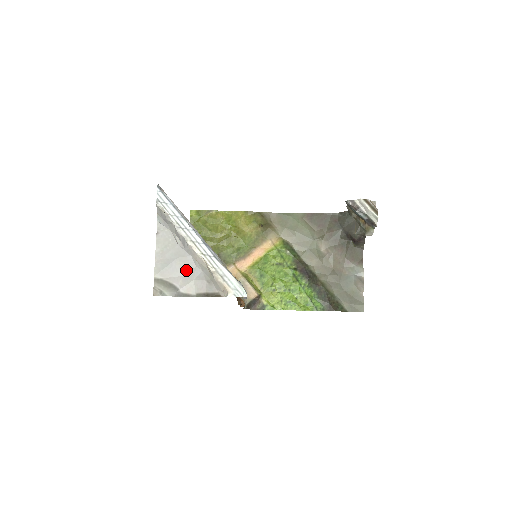
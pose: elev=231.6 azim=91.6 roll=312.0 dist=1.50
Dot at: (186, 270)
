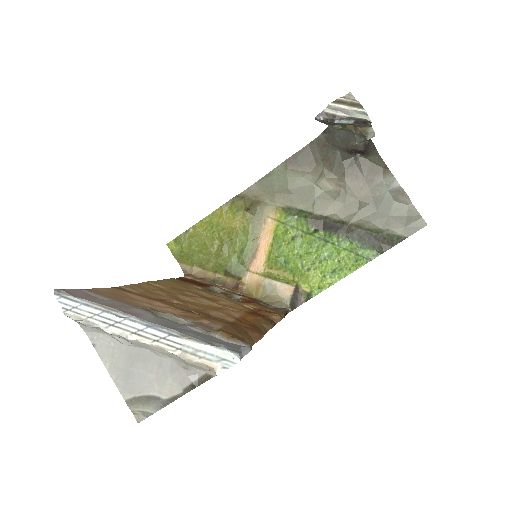
Dot at: (153, 369)
